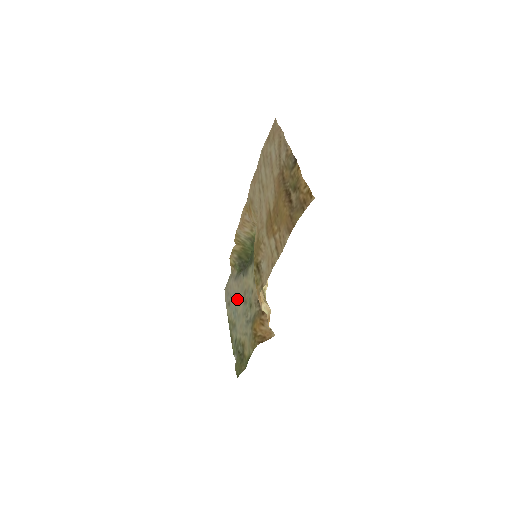
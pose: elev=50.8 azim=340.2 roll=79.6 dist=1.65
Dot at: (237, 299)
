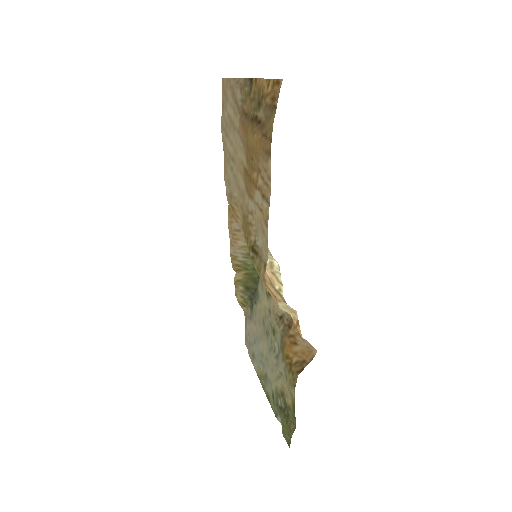
Dot at: (259, 340)
